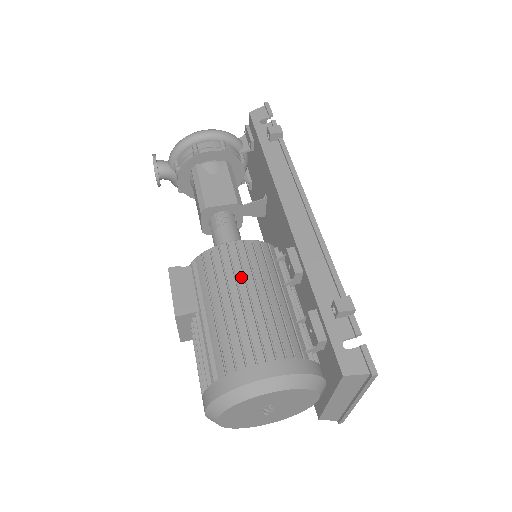
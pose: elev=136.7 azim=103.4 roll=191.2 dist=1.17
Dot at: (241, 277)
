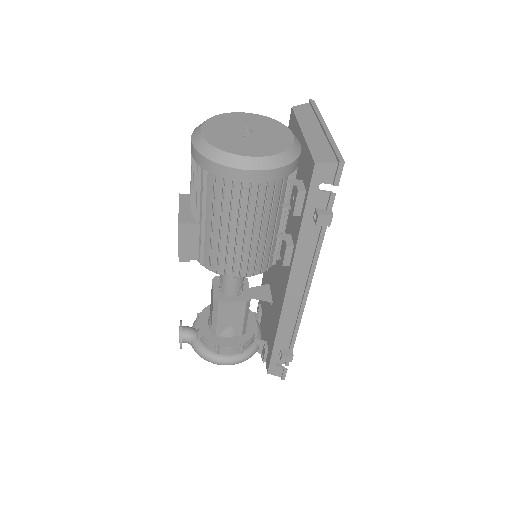
Dot at: occluded
